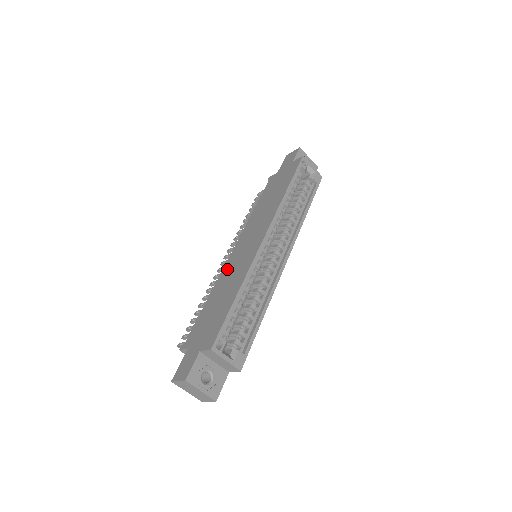
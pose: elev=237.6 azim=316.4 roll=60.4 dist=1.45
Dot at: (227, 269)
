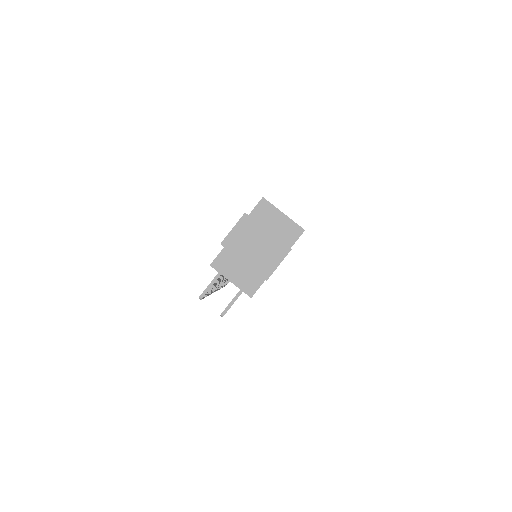
Dot at: occluded
